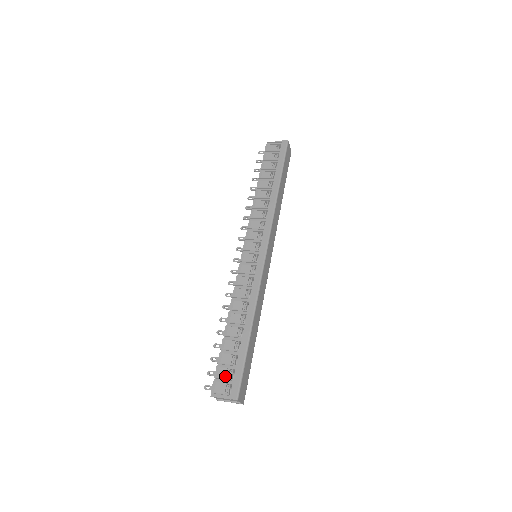
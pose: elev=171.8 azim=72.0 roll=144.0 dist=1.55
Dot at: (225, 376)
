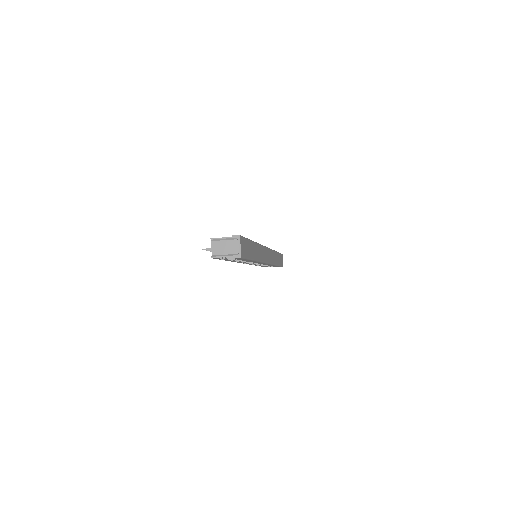
Dot at: occluded
